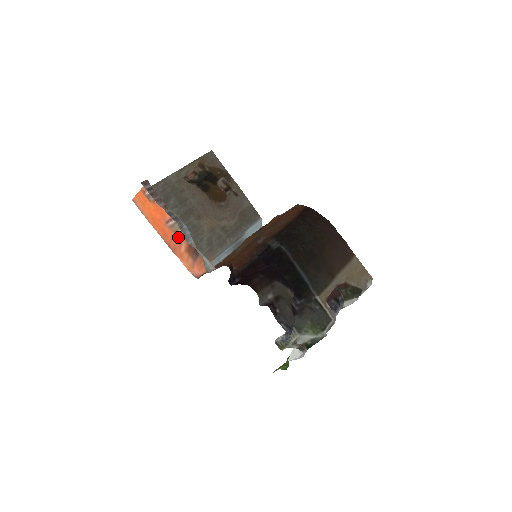
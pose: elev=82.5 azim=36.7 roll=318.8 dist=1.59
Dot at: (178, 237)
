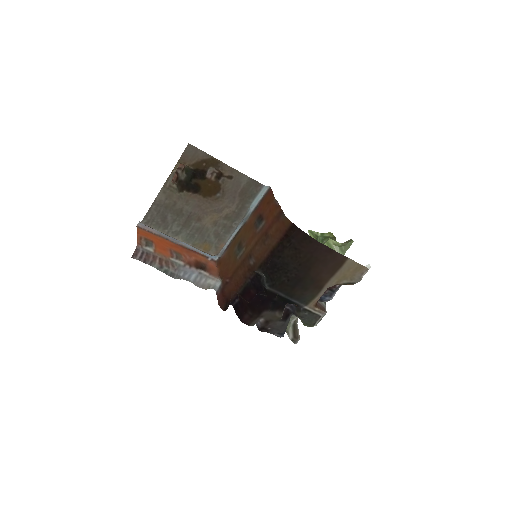
Dot at: (185, 256)
